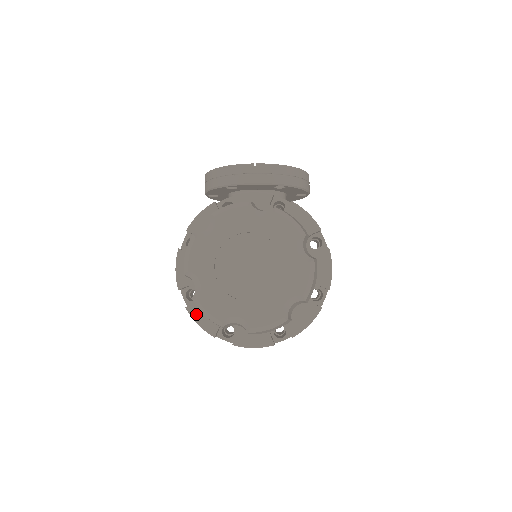
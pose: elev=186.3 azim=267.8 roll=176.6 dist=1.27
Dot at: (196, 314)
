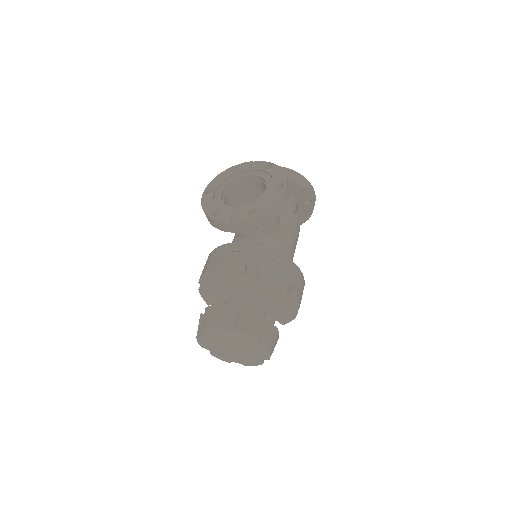
Dot at: occluded
